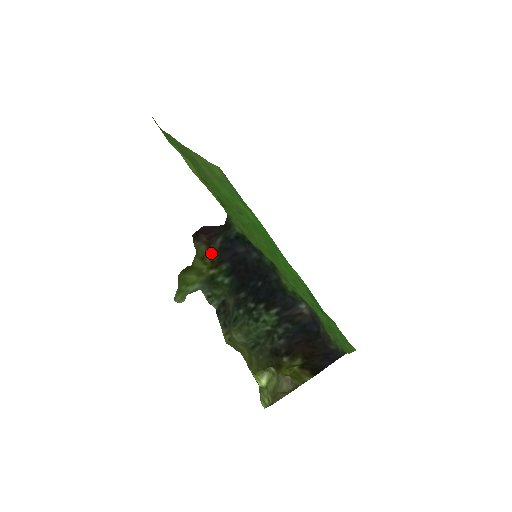
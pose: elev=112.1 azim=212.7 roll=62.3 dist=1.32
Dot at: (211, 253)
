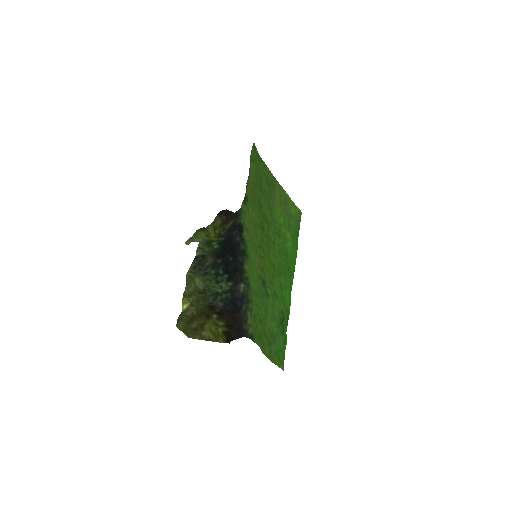
Dot at: (222, 228)
